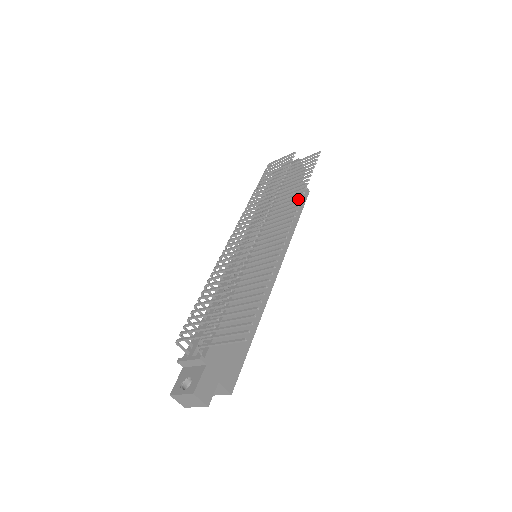
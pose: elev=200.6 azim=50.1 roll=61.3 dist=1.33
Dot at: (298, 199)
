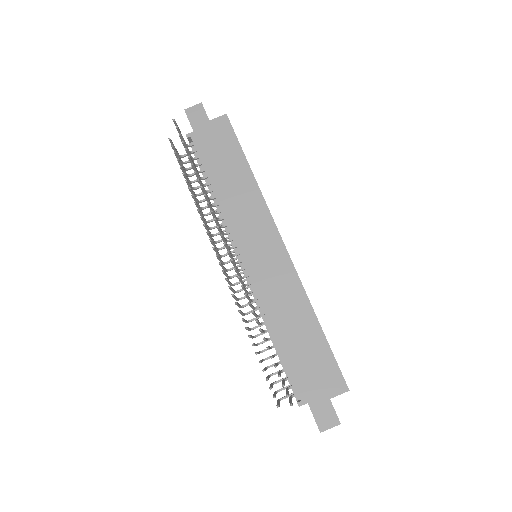
Dot at: (209, 206)
